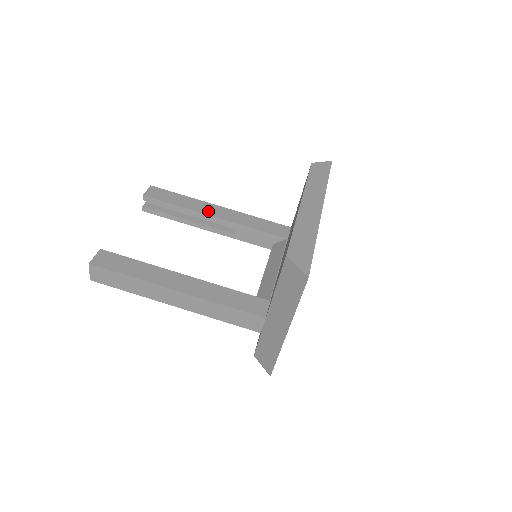
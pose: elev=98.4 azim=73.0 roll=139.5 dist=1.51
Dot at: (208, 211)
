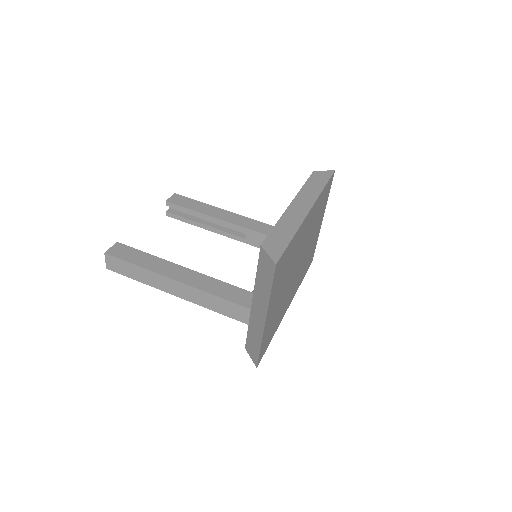
Dot at: (222, 216)
